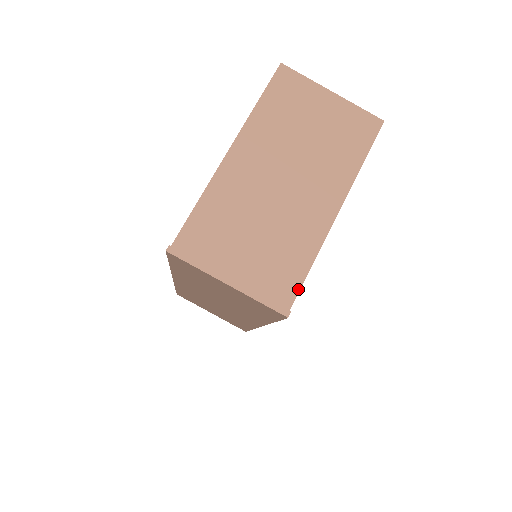
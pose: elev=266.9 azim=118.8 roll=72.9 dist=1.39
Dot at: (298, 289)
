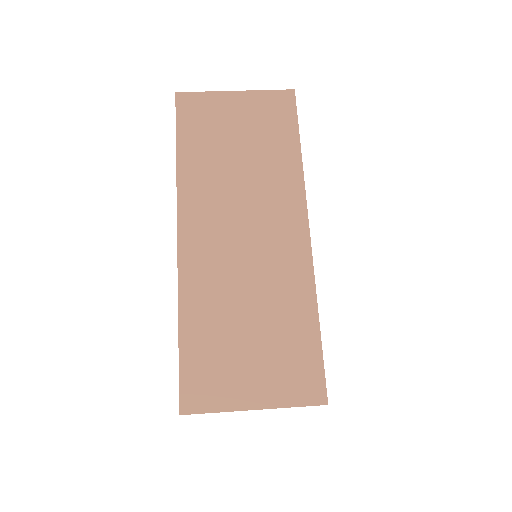
Dot at: occluded
